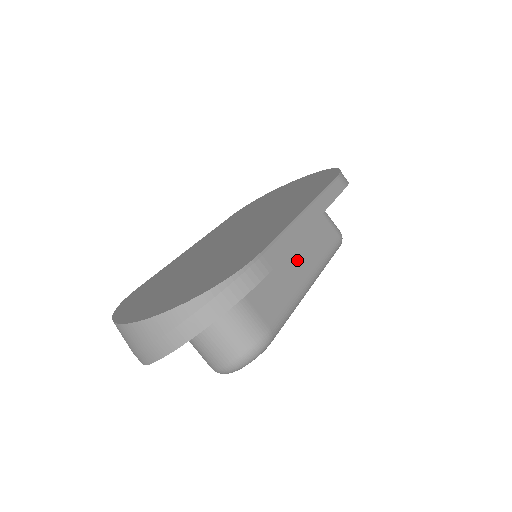
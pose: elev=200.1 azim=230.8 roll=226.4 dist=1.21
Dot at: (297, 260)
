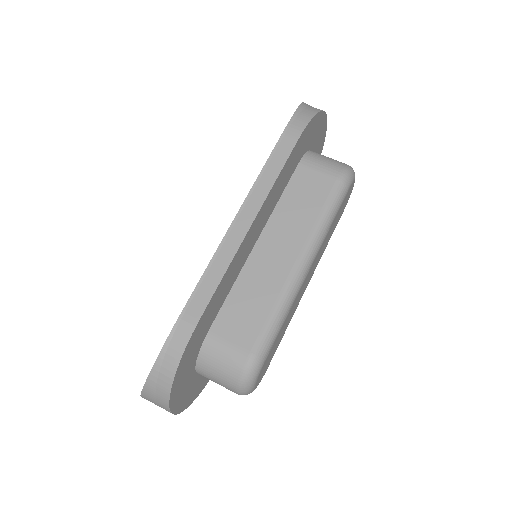
Dot at: (276, 254)
